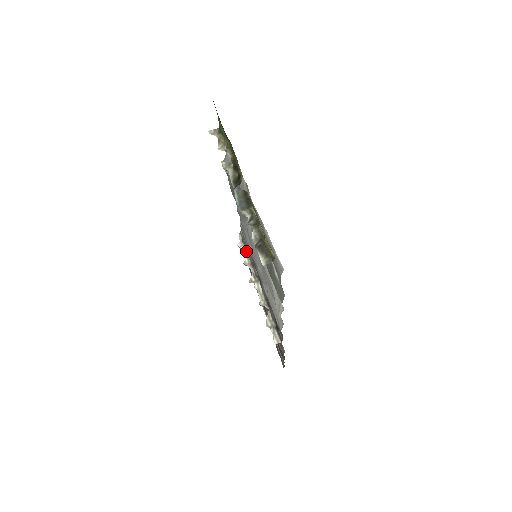
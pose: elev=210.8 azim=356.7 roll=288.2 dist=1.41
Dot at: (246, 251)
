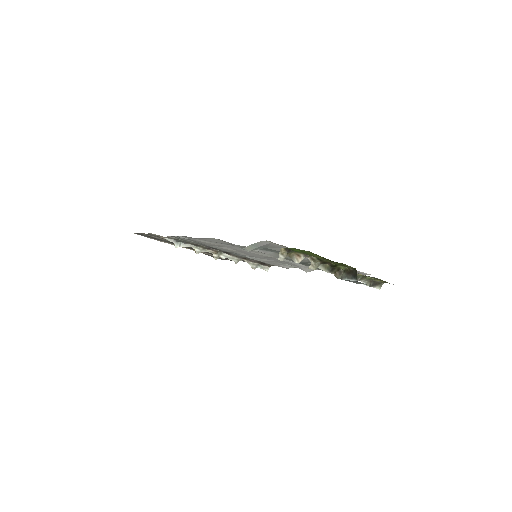
Dot at: (189, 245)
